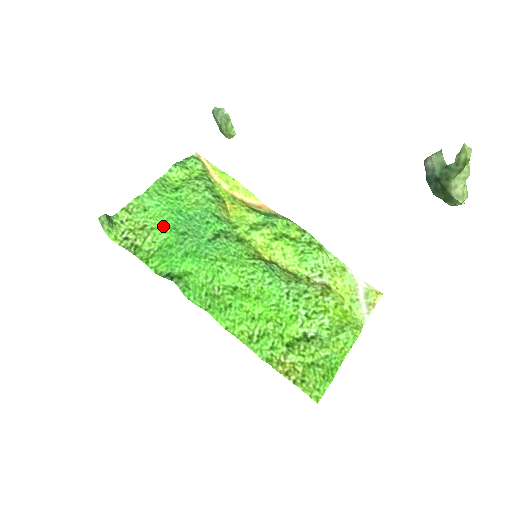
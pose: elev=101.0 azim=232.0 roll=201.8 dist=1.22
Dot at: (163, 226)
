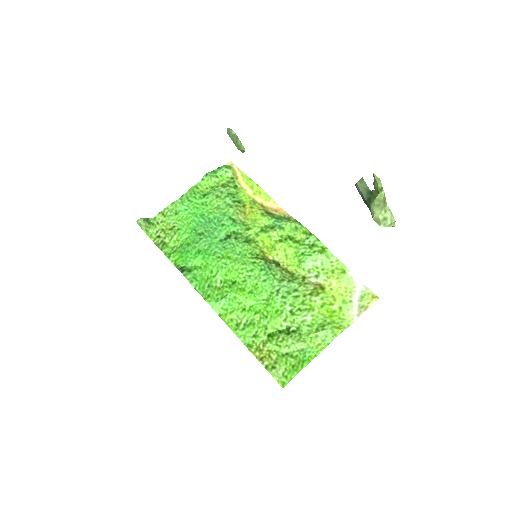
Dot at: (186, 227)
